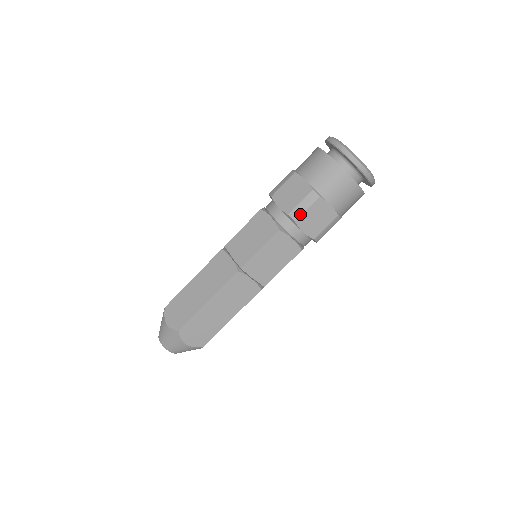
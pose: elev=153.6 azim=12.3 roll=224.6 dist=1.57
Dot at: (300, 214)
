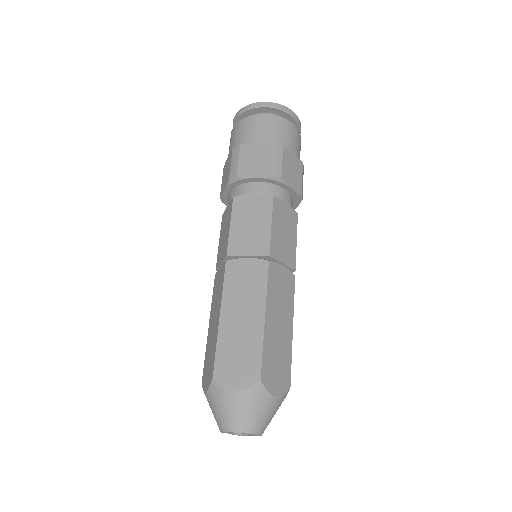
Dot at: (280, 169)
